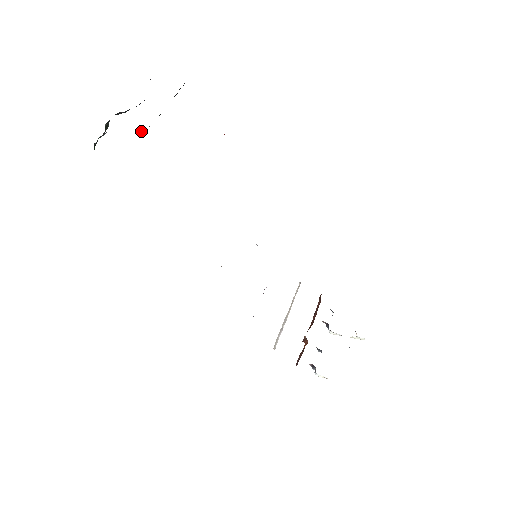
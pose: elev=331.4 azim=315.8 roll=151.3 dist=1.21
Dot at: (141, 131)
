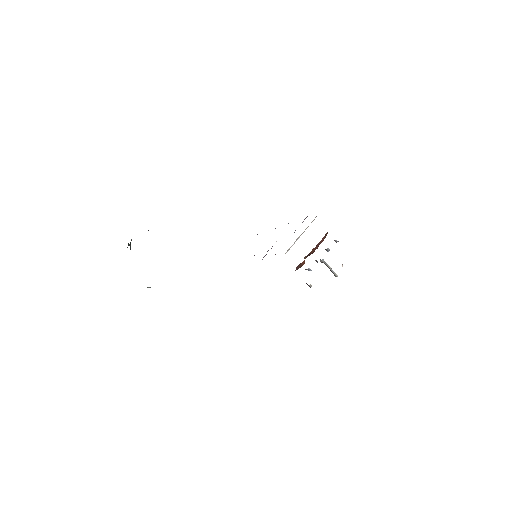
Dot at: (147, 287)
